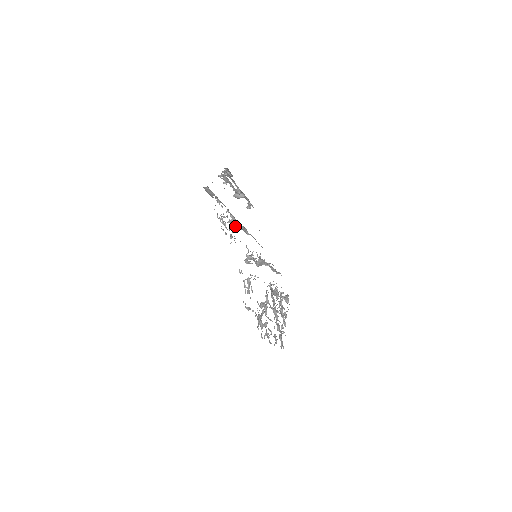
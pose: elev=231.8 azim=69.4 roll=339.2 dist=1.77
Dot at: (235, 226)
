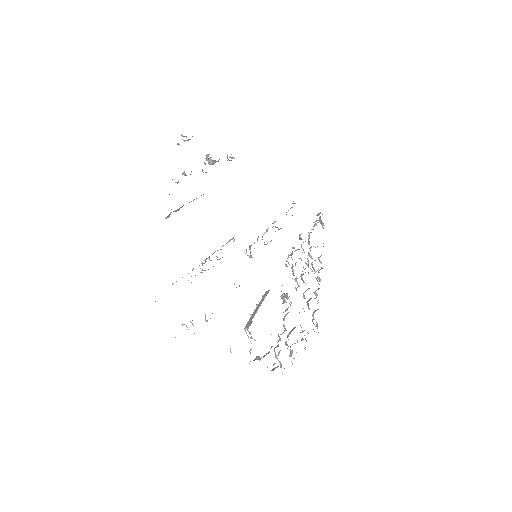
Dot at: occluded
